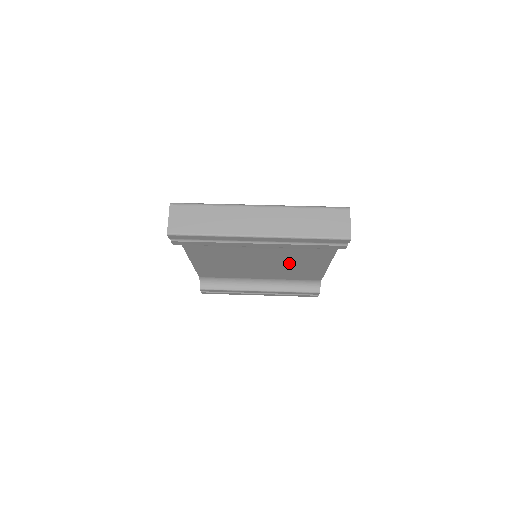
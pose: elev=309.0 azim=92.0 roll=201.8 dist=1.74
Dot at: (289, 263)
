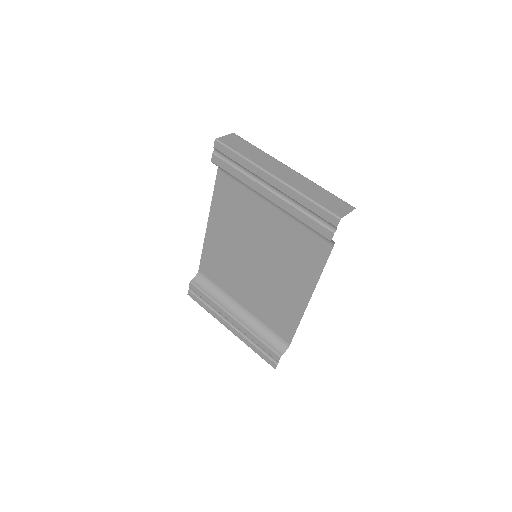
Dot at: (277, 279)
